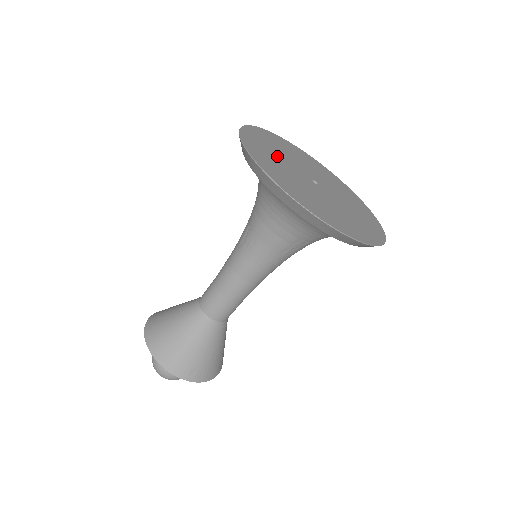
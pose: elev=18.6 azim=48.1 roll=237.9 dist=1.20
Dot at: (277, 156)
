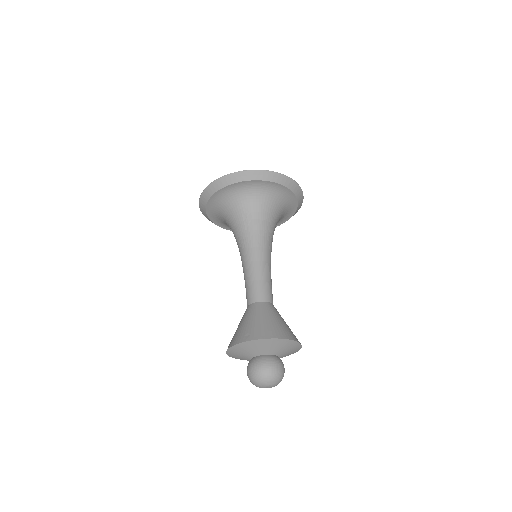
Dot at: occluded
